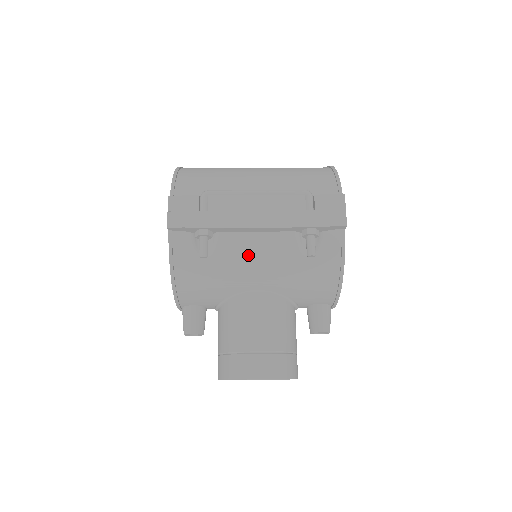
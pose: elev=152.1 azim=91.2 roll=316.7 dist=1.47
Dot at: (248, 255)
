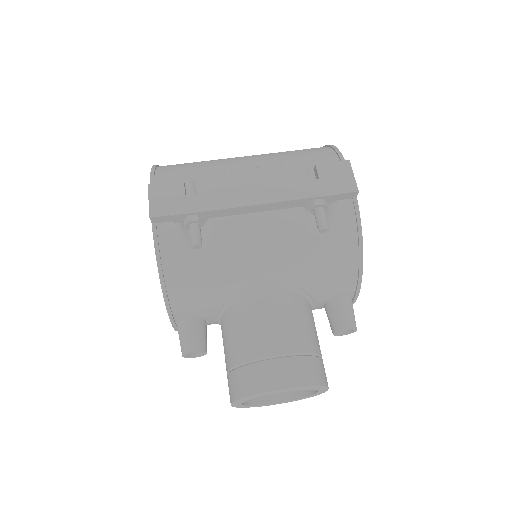
Dot at: (249, 241)
